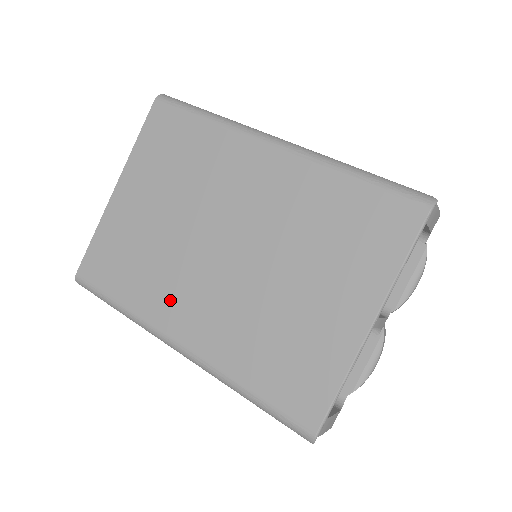
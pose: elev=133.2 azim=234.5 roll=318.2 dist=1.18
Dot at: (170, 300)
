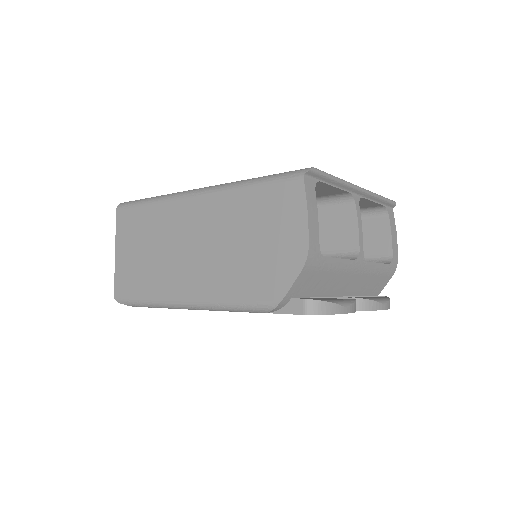
Dot at: occluded
